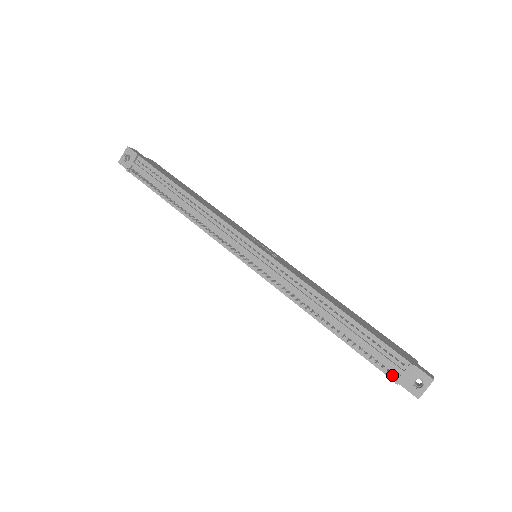
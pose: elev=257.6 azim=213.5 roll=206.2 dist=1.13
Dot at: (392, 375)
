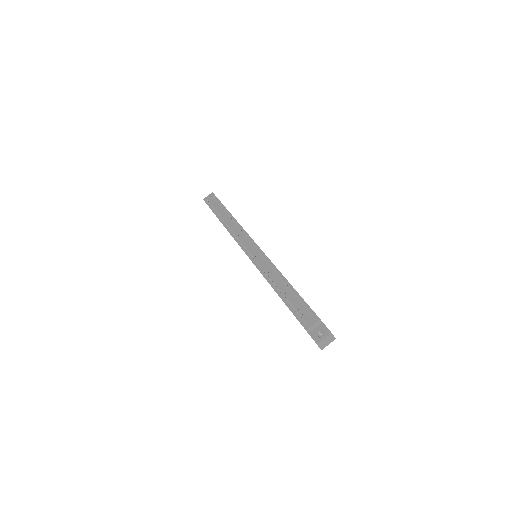
Dot at: (306, 326)
